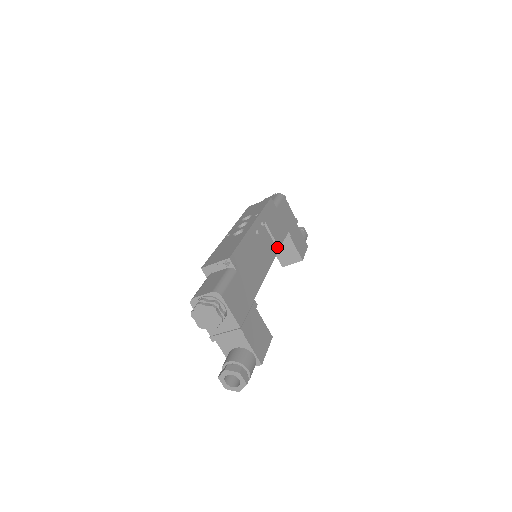
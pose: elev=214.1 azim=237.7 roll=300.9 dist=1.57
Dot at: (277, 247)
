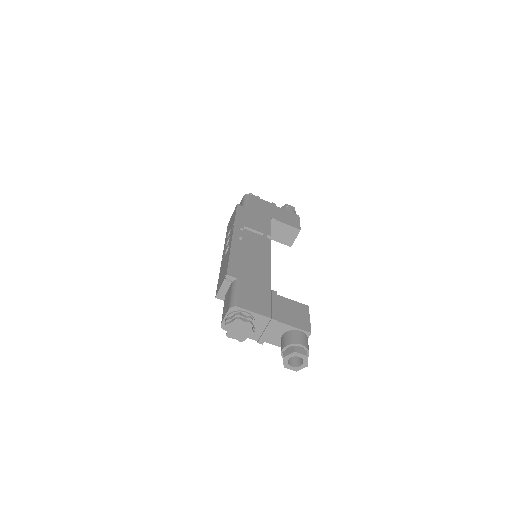
Dot at: (268, 237)
